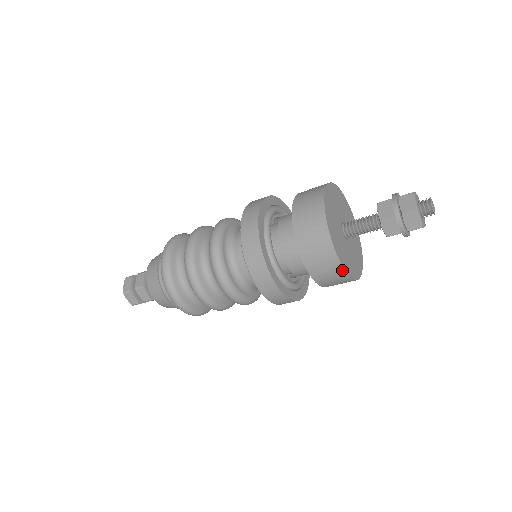
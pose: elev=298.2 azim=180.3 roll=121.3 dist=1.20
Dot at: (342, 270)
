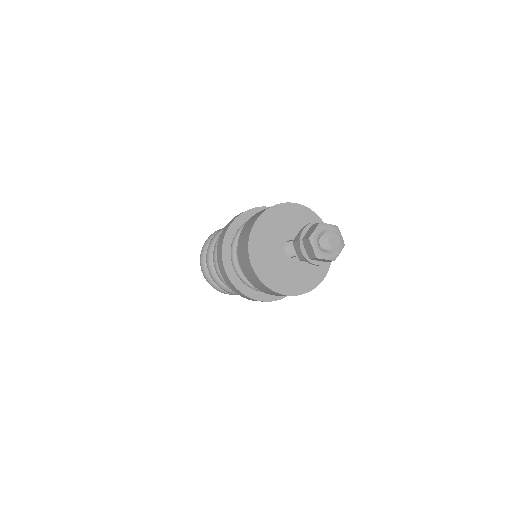
Dot at: (257, 277)
